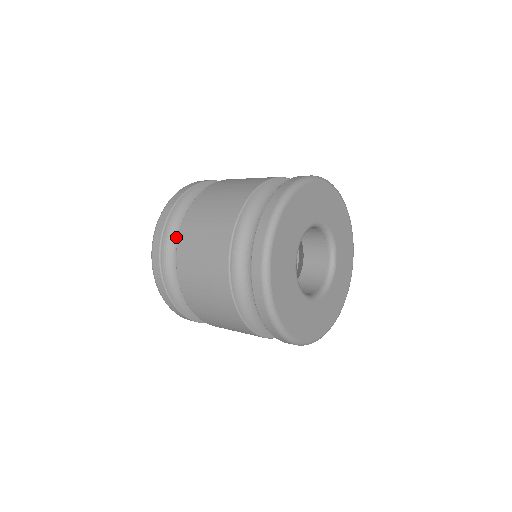
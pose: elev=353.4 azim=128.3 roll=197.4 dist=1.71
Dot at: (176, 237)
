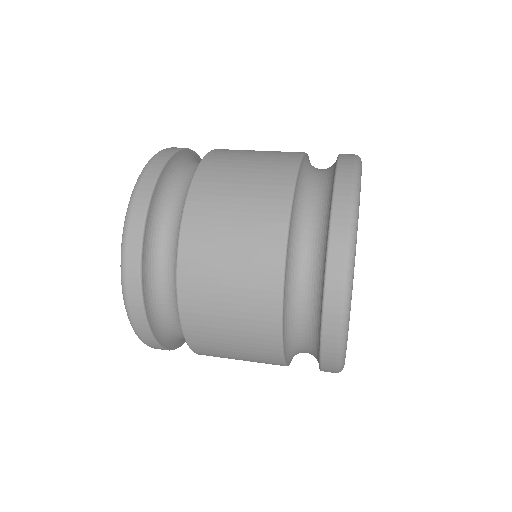
Dot at: (175, 189)
